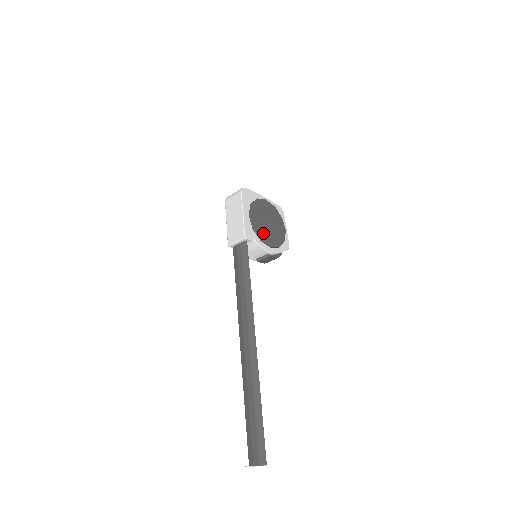
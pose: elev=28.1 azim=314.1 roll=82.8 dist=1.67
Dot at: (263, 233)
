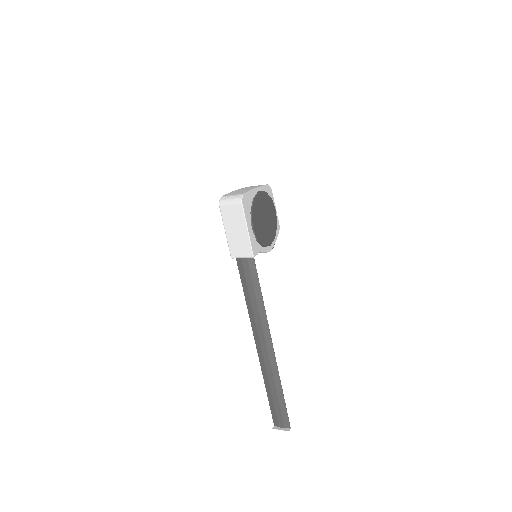
Dot at: (264, 236)
